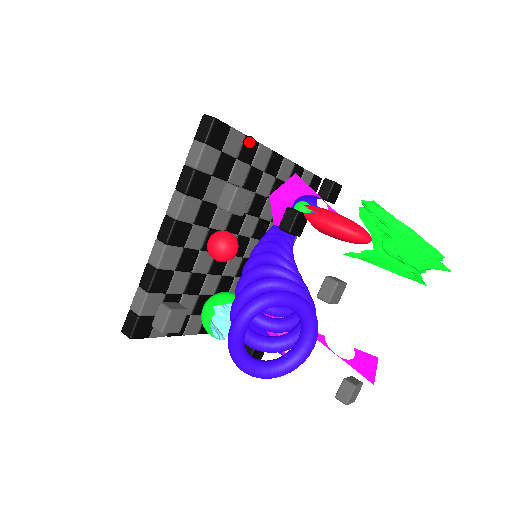
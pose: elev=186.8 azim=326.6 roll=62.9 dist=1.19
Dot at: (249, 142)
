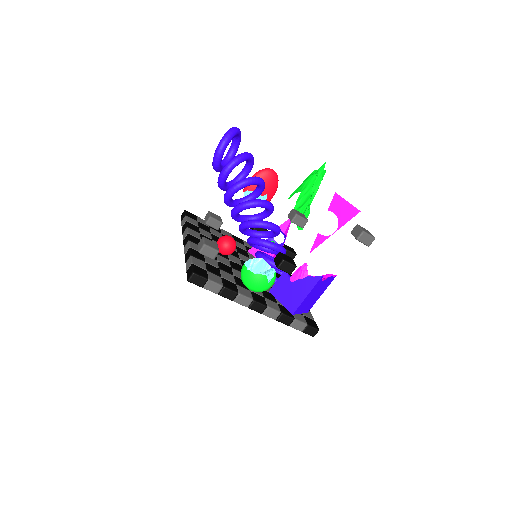
Dot at: occluded
